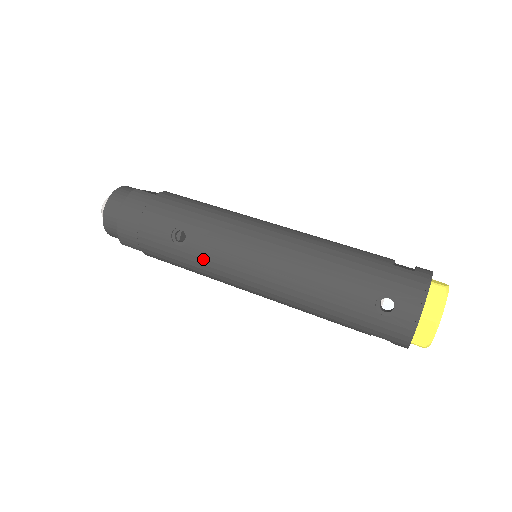
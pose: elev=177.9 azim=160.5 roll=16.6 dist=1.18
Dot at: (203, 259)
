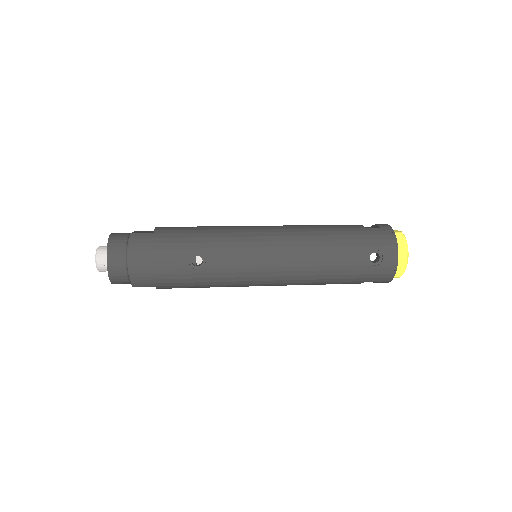
Dot at: (224, 273)
